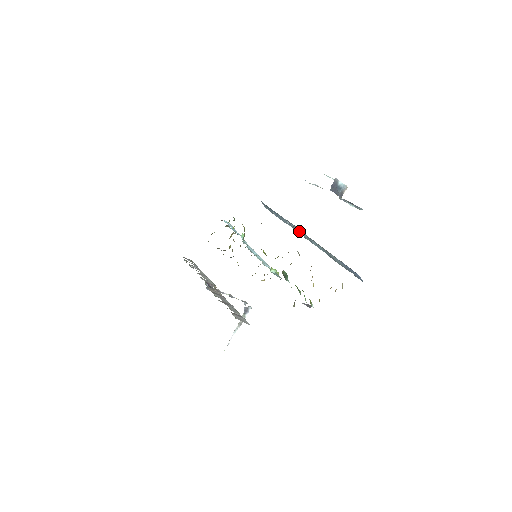
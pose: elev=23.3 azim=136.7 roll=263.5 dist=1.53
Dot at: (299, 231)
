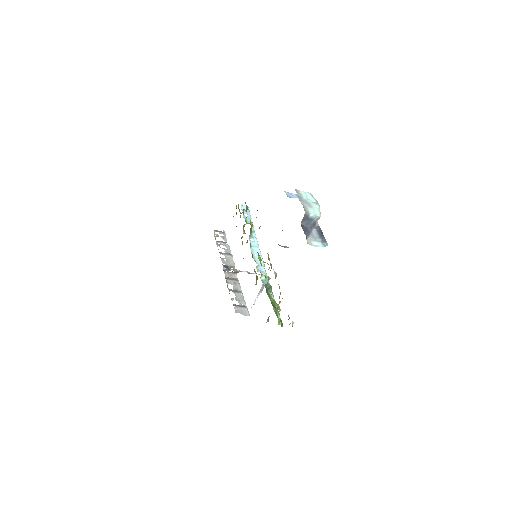
Dot at: (284, 246)
